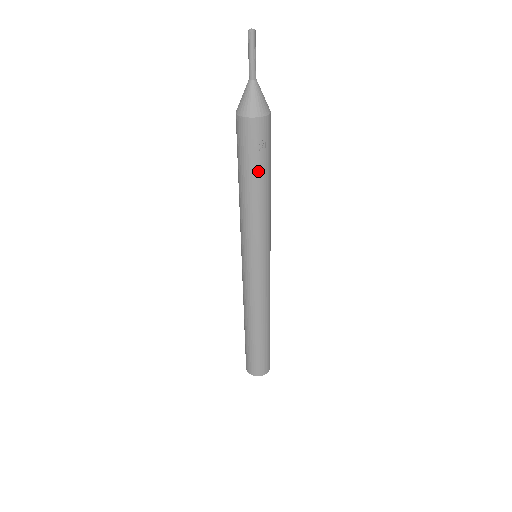
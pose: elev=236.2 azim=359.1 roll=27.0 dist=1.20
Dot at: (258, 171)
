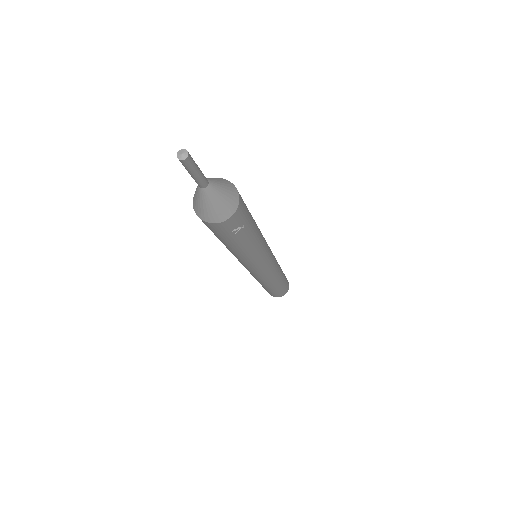
Dot at: (241, 241)
